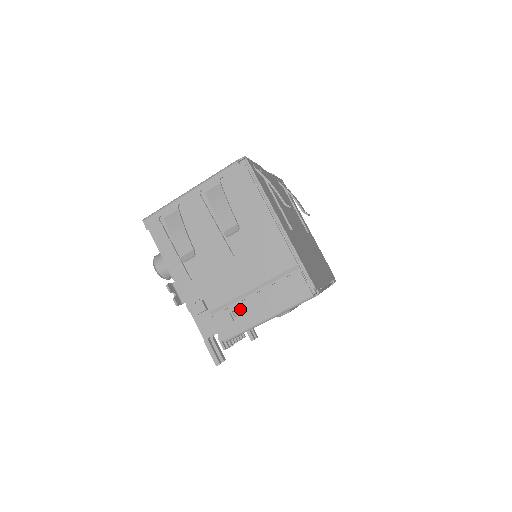
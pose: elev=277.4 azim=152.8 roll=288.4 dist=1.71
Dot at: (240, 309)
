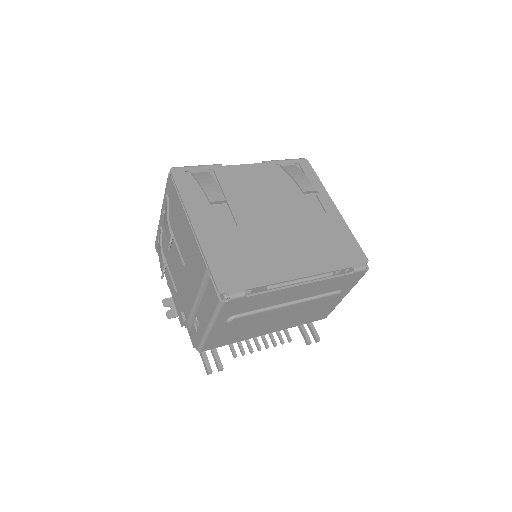
Dot at: (196, 319)
